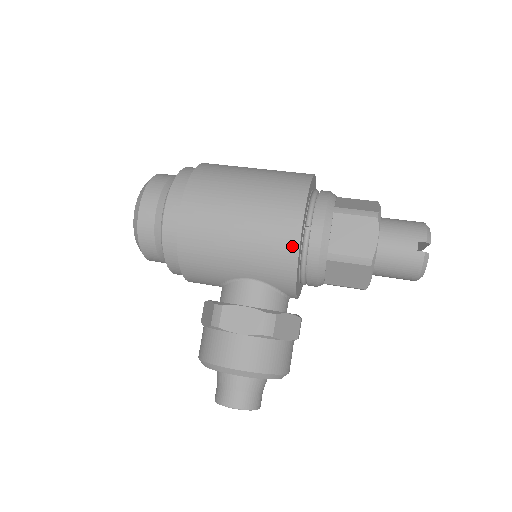
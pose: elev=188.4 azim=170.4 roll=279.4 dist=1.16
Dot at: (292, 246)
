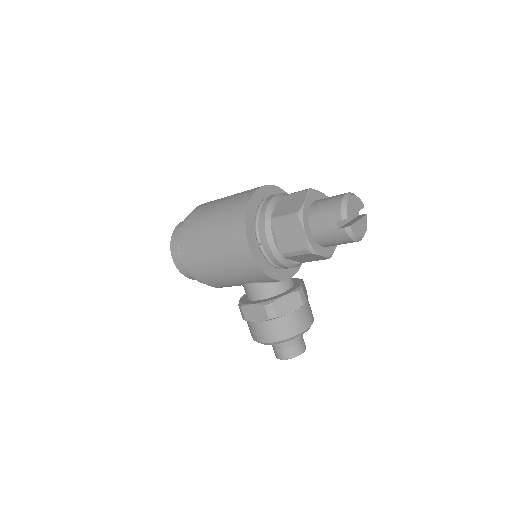
Dot at: (252, 263)
